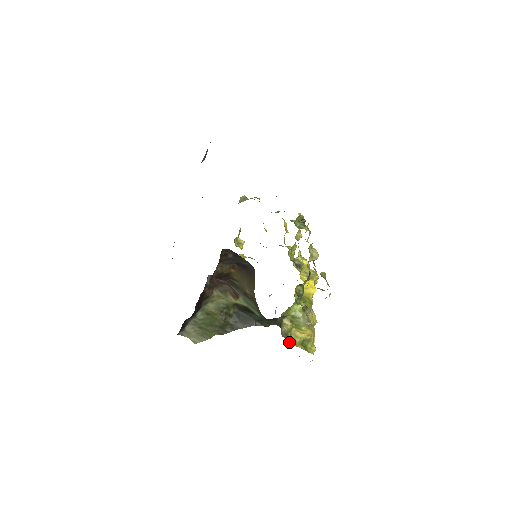
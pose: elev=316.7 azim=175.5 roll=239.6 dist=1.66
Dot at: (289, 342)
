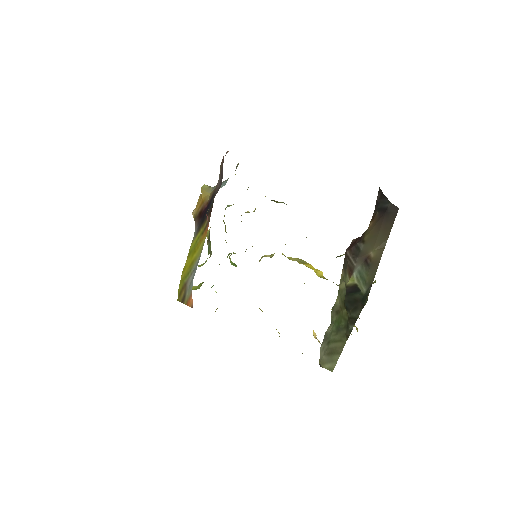
Dot at: (356, 328)
